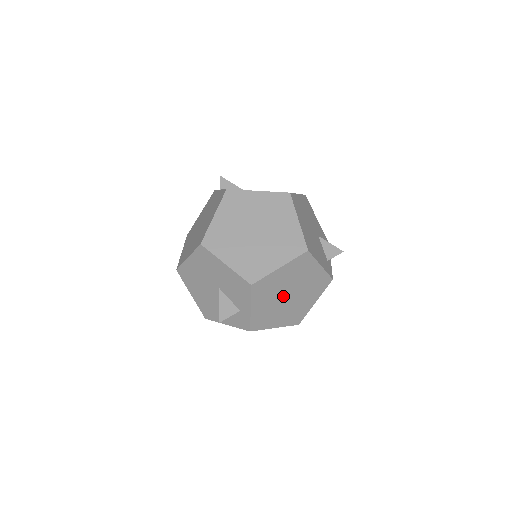
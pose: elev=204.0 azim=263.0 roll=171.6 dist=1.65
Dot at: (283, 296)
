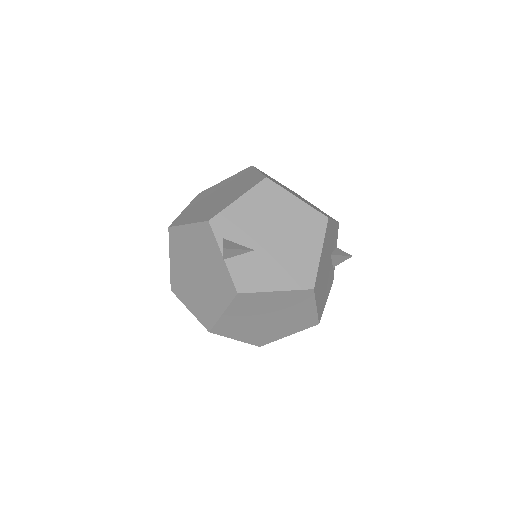
Dot at: occluded
